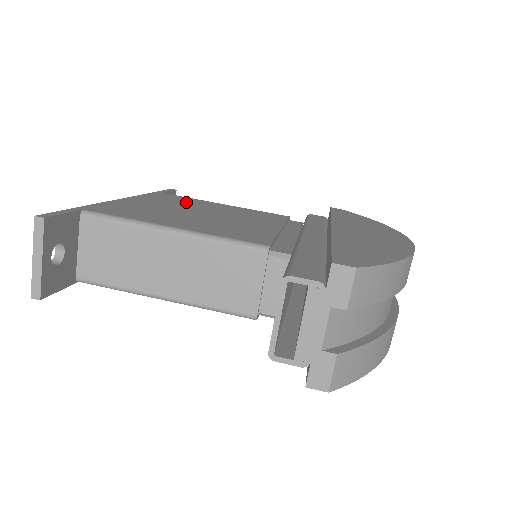
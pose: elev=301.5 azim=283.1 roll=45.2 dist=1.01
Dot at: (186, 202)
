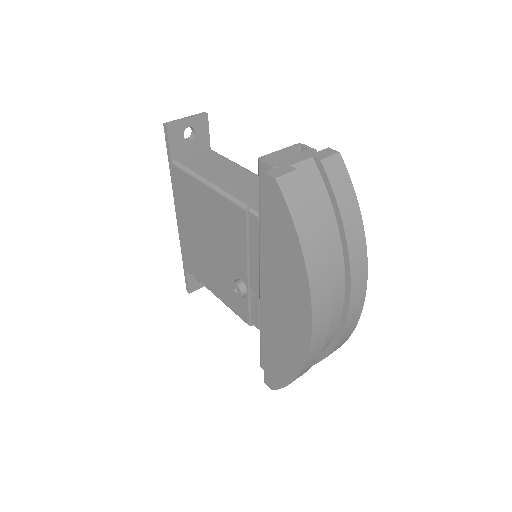
Dot at: occluded
